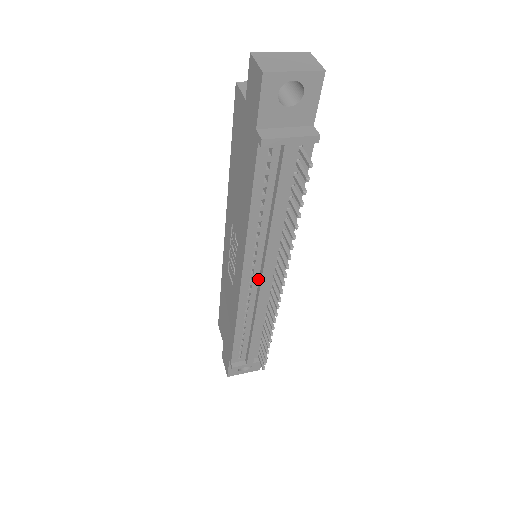
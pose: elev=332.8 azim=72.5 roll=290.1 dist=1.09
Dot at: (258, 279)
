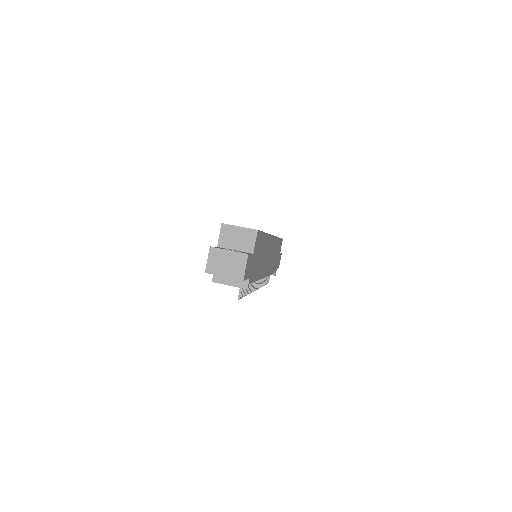
Dot at: occluded
